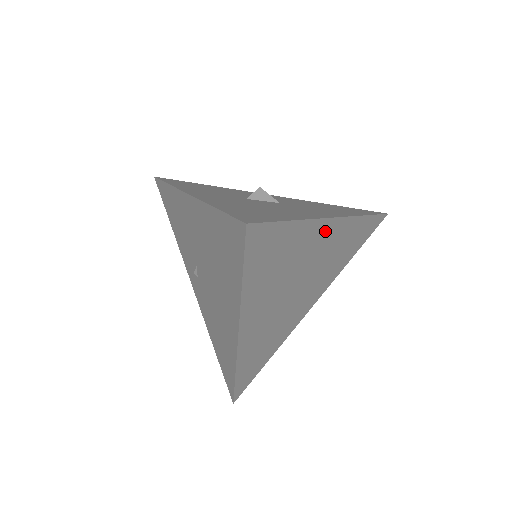
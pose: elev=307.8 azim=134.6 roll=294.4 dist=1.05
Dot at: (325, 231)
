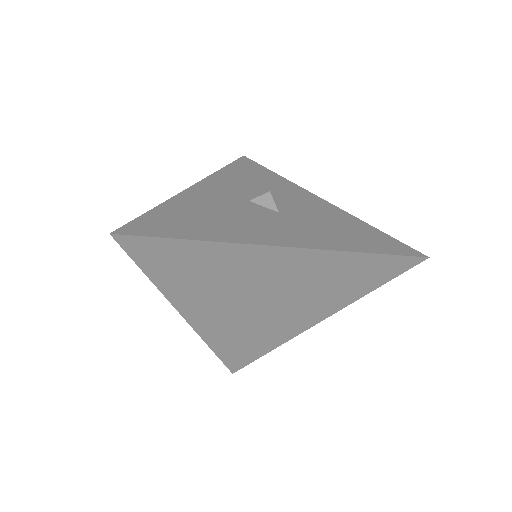
Dot at: (268, 256)
